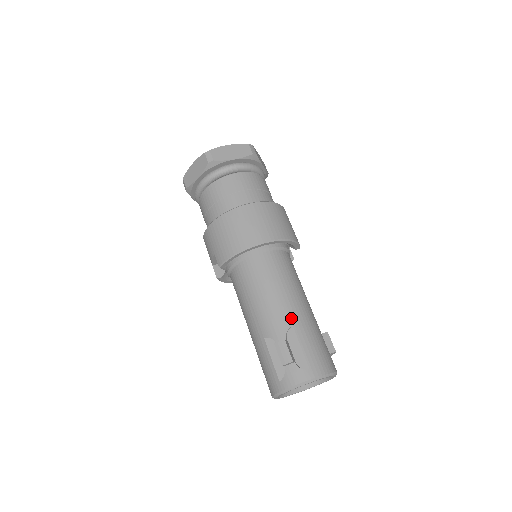
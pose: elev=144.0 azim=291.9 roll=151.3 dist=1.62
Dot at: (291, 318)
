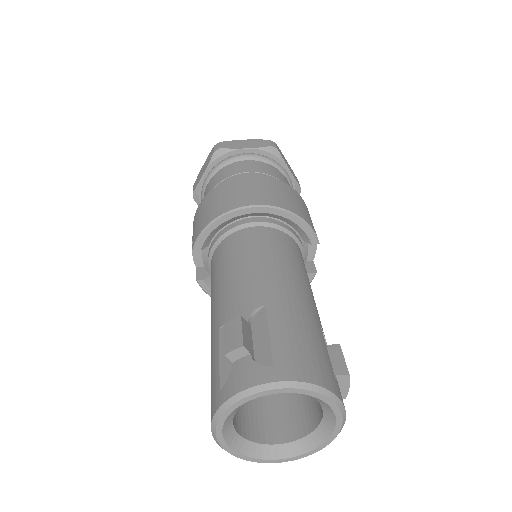
Dot at: (266, 296)
